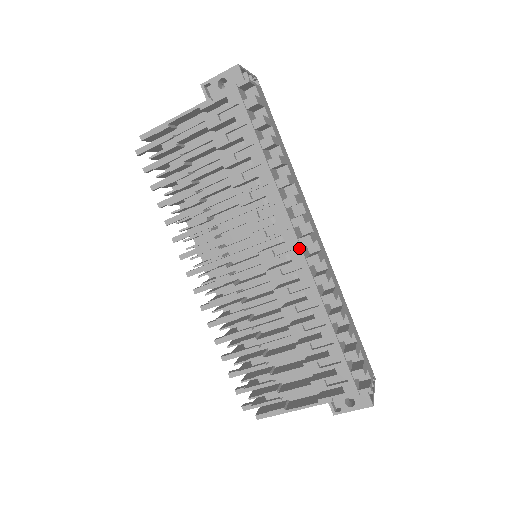
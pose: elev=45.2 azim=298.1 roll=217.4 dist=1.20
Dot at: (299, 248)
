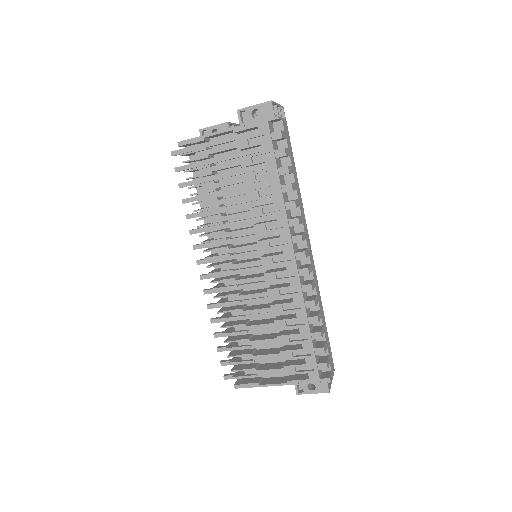
Dot at: (294, 260)
